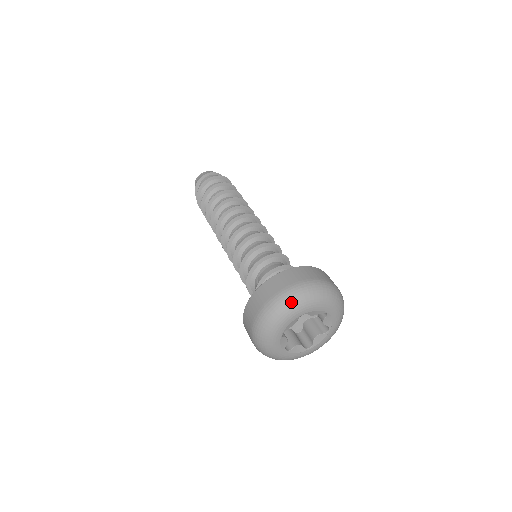
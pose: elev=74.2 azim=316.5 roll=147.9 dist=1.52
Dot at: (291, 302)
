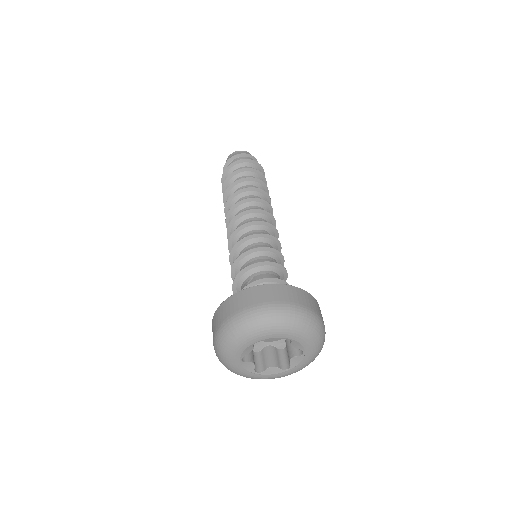
Dot at: (291, 320)
